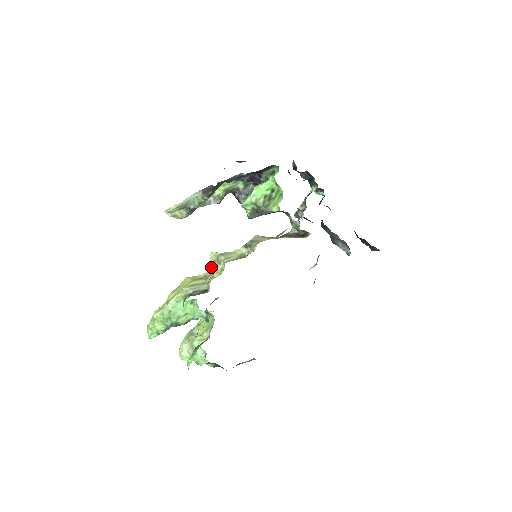
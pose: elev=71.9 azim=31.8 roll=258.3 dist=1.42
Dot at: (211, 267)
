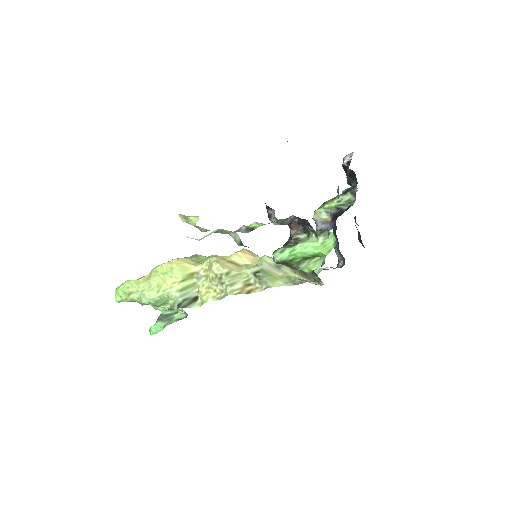
Dot at: (209, 277)
